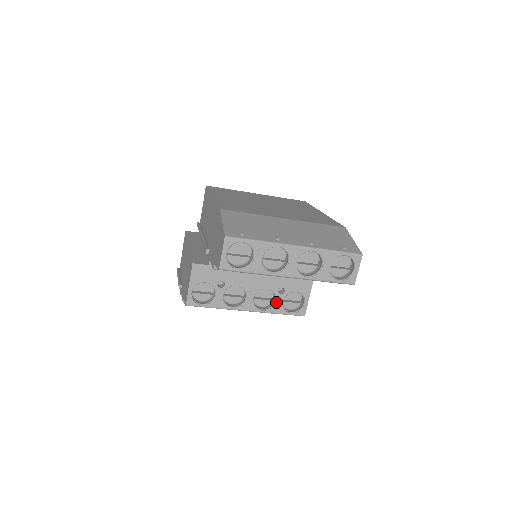
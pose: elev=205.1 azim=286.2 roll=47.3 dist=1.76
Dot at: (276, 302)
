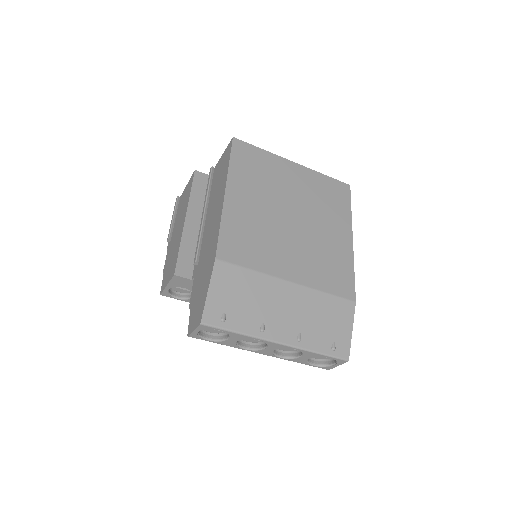
Dot at: occluded
